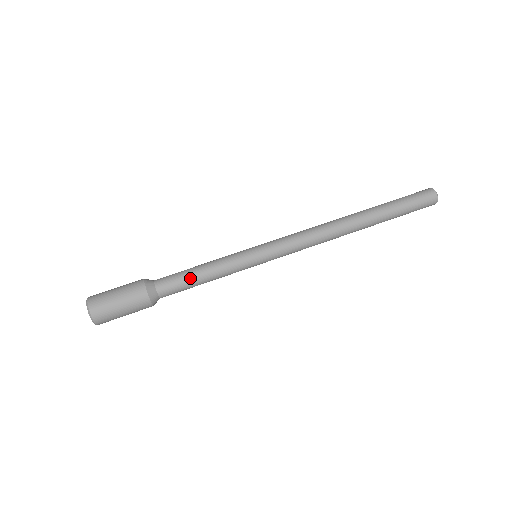
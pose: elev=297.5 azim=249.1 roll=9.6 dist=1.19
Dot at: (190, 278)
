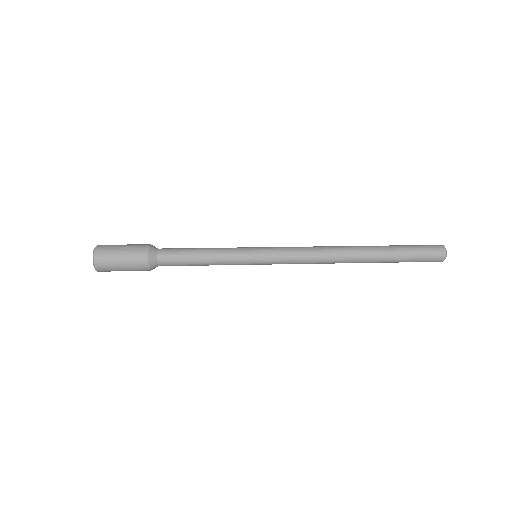
Dot at: (190, 257)
